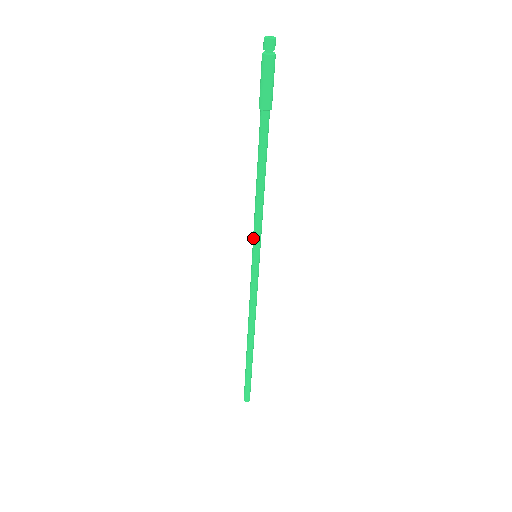
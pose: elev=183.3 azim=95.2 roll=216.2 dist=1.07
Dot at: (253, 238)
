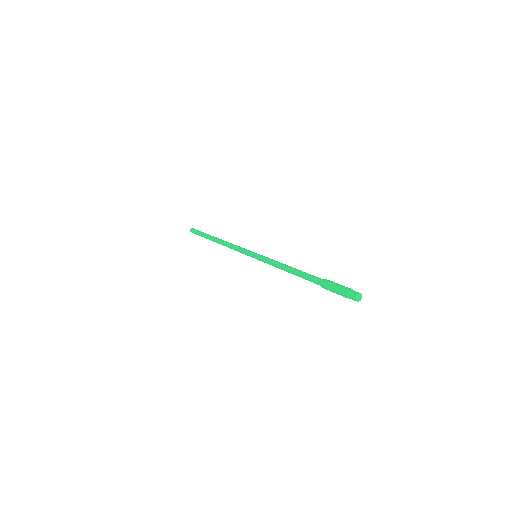
Dot at: (262, 261)
